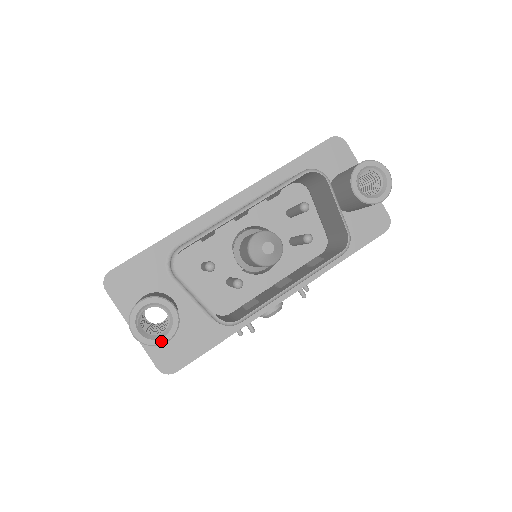
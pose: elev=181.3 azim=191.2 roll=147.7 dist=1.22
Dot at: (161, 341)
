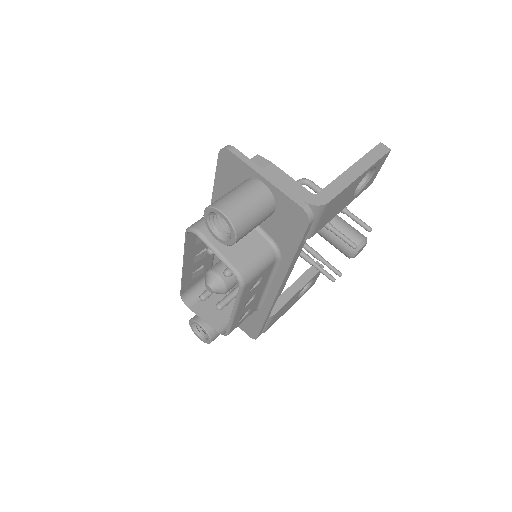
Dot at: (208, 342)
